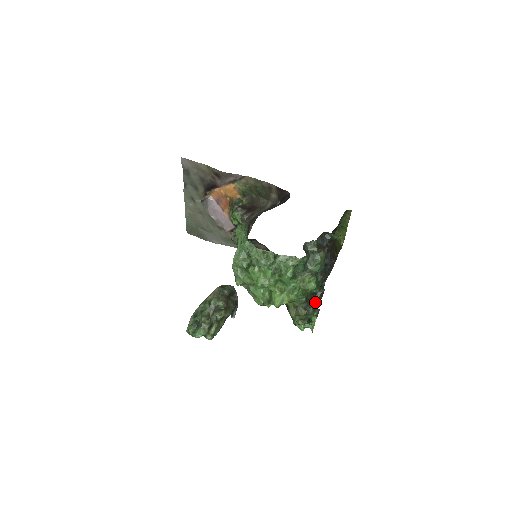
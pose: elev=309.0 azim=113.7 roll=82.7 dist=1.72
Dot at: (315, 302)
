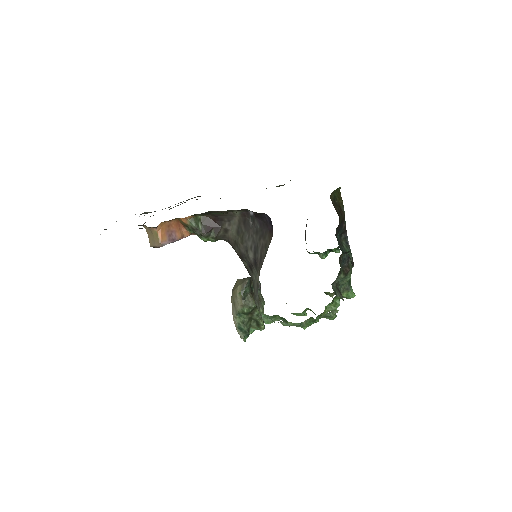
Dot at: occluded
